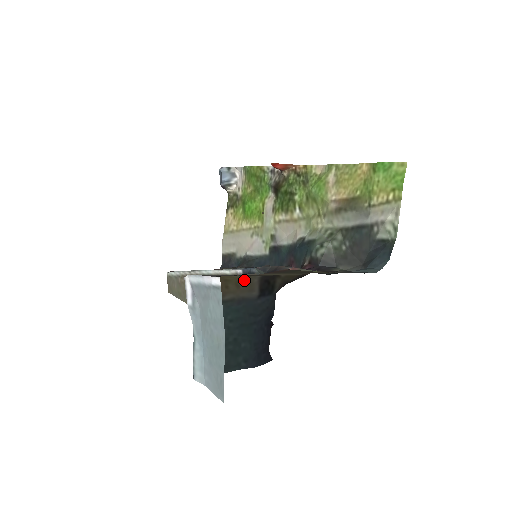
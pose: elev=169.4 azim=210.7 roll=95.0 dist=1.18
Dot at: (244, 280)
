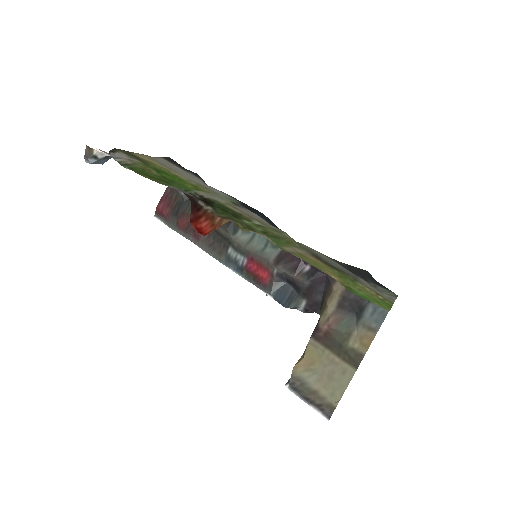
Dot at: (306, 347)
